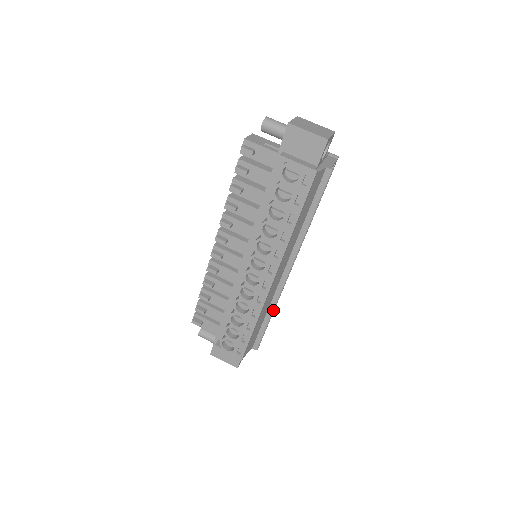
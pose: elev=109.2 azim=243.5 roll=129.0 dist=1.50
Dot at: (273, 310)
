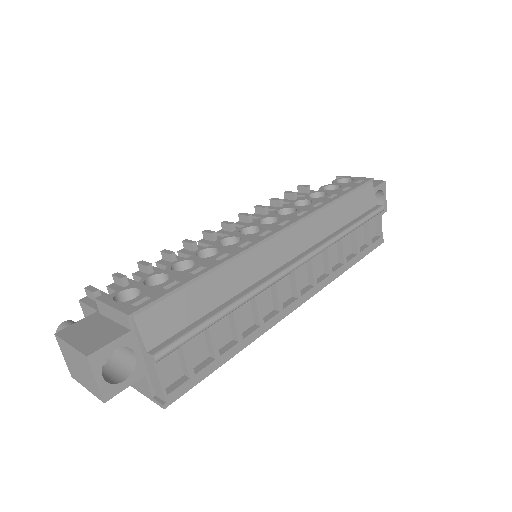
Dot at: (242, 299)
